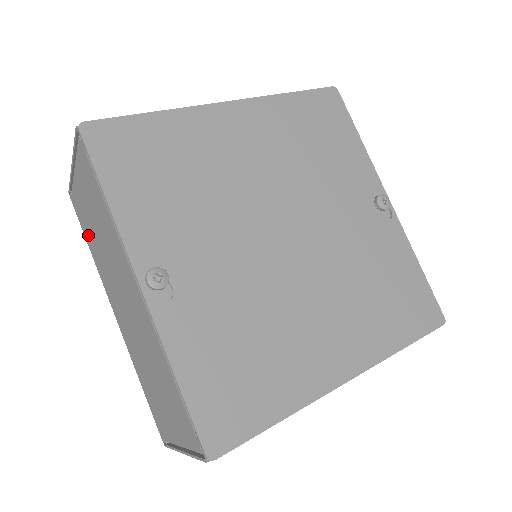
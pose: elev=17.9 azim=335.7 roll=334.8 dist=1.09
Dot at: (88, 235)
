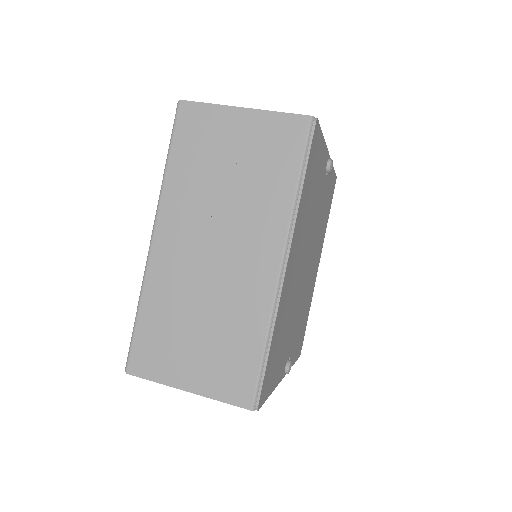
Dot at: occluded
